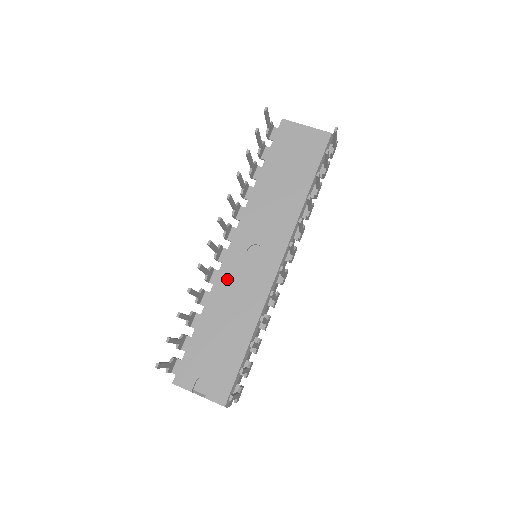
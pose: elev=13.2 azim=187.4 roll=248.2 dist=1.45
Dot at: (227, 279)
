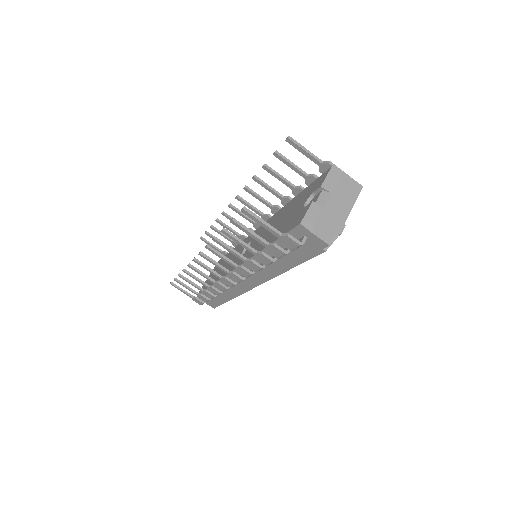
Dot at: (250, 253)
